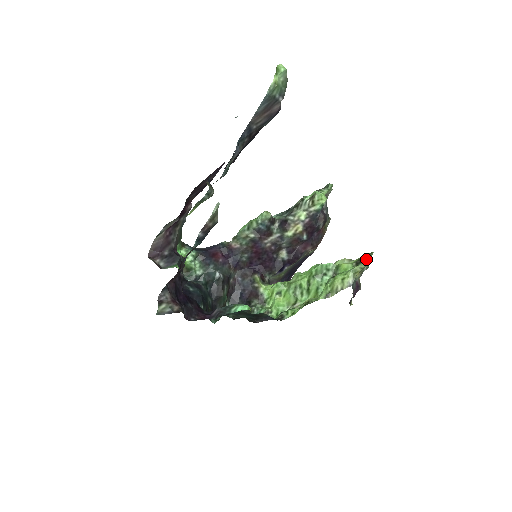
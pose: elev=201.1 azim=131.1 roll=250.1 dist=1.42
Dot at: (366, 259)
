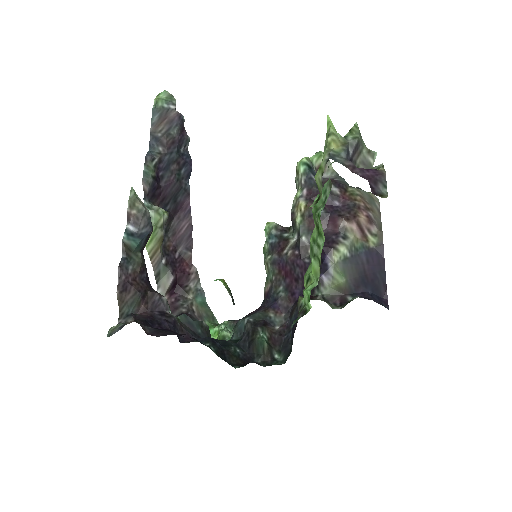
Dot at: (348, 134)
